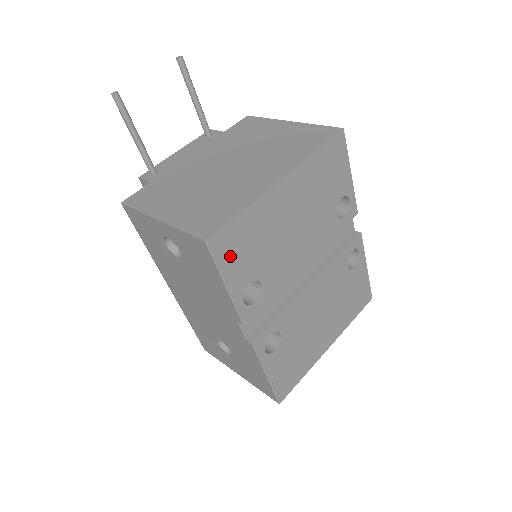
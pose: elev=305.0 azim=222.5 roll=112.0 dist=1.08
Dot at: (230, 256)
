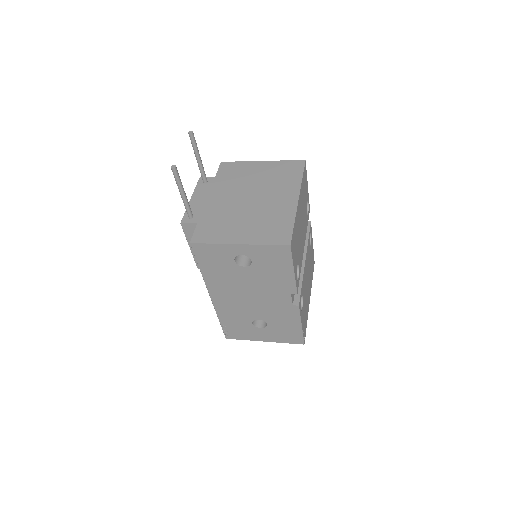
Dot at: (294, 252)
